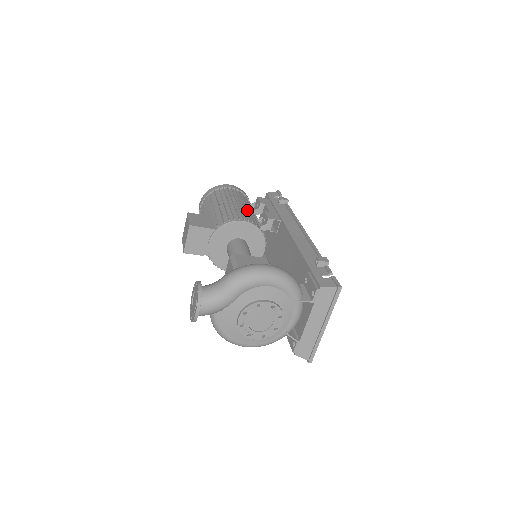
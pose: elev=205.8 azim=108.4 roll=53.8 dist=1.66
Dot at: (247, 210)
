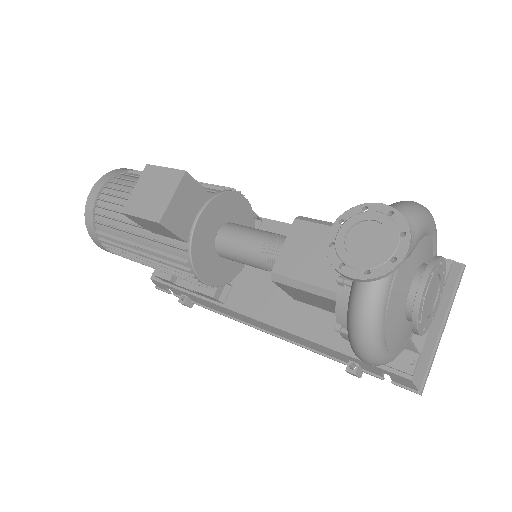
Dot at: occluded
